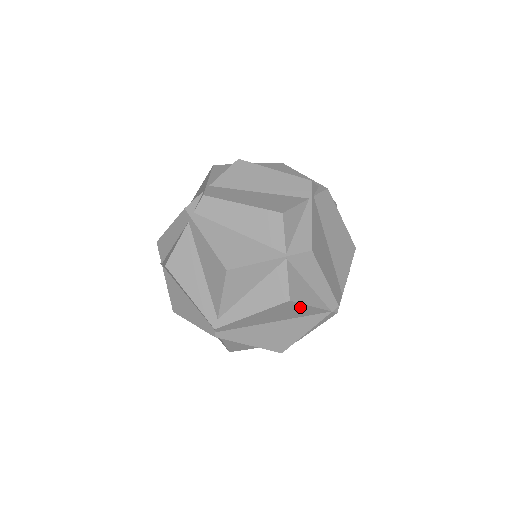
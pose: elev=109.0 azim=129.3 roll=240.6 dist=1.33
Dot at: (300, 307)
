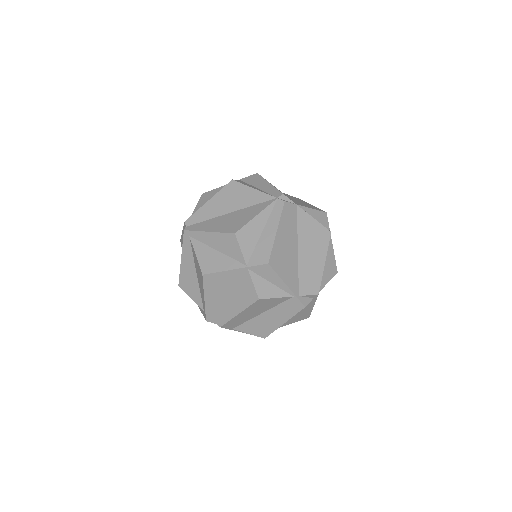
Dot at: (244, 190)
